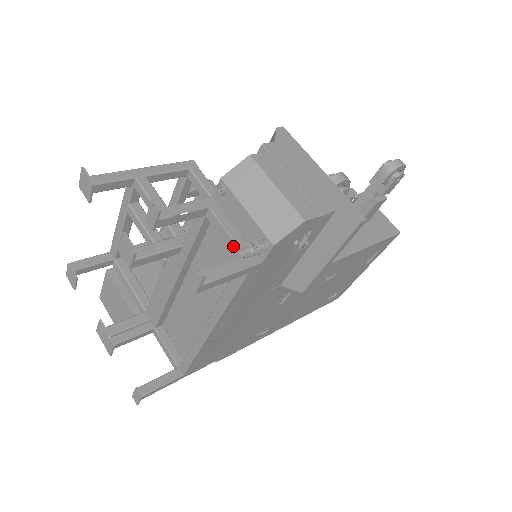
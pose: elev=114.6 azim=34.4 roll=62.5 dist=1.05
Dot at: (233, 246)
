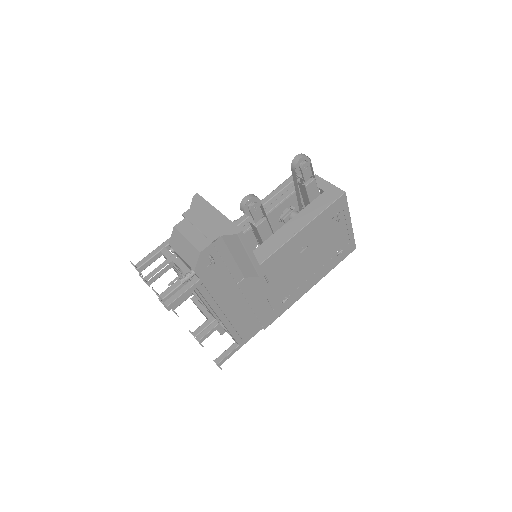
Dot at: (169, 283)
